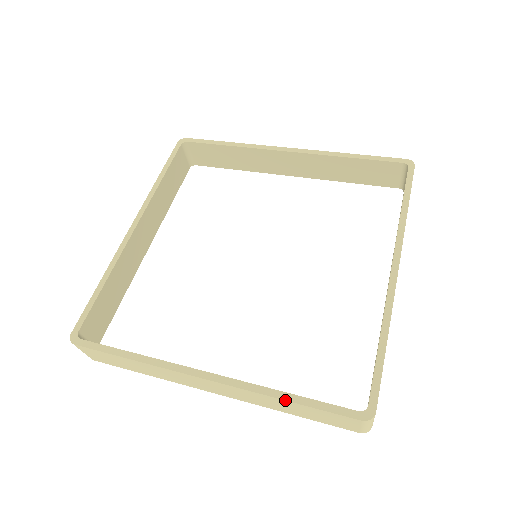
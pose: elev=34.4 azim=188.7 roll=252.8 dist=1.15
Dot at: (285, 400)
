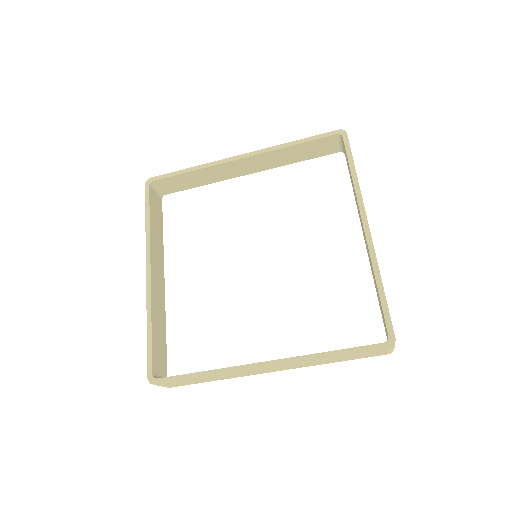
Dot at: (330, 357)
